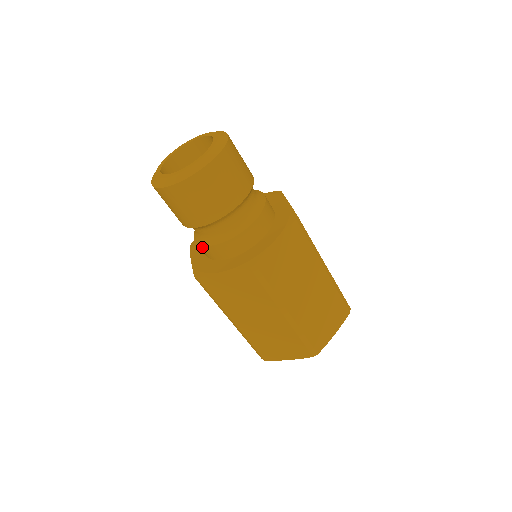
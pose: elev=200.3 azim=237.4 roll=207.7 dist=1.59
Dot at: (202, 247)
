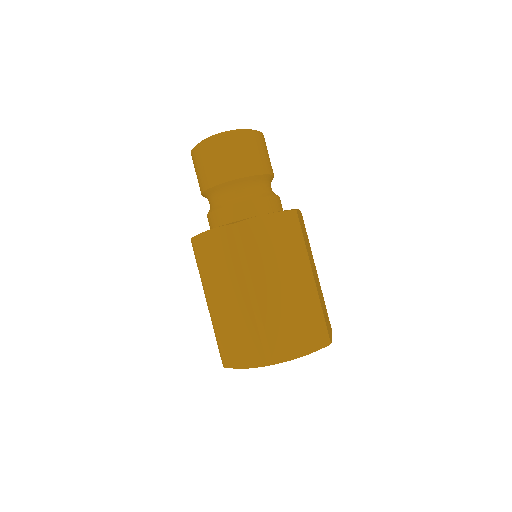
Dot at: (208, 217)
